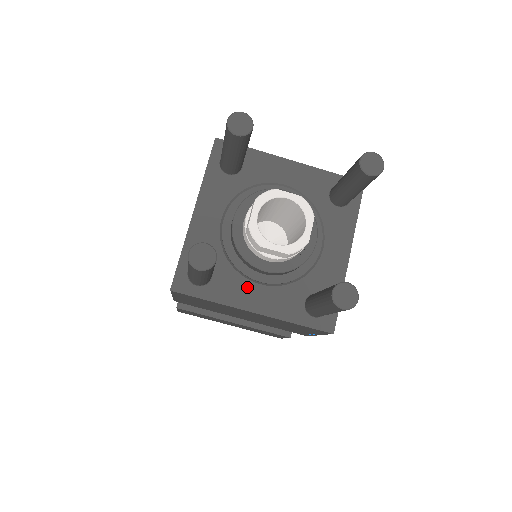
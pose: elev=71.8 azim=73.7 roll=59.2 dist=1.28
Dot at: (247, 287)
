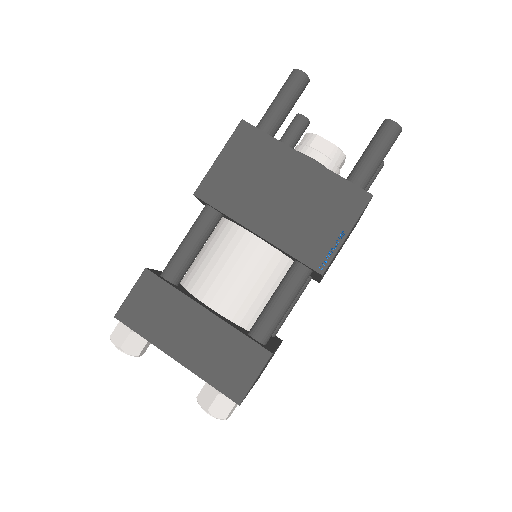
Dot at: occluded
